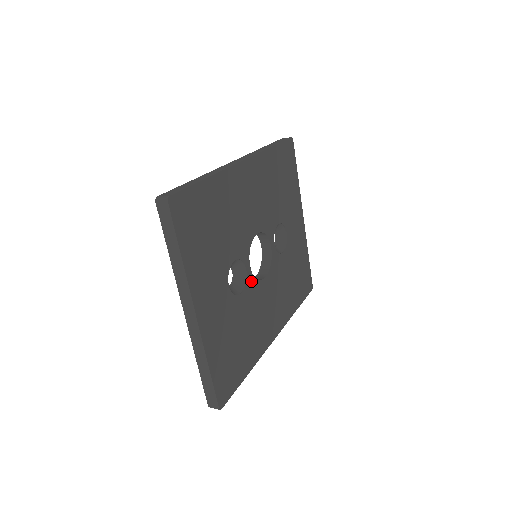
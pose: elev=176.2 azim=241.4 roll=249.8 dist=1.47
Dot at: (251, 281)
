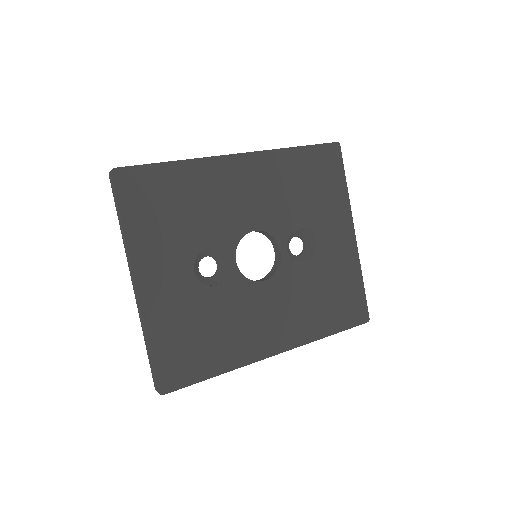
Dot at: (236, 277)
